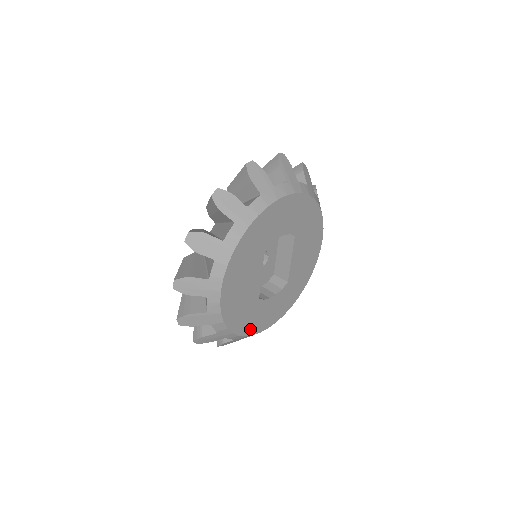
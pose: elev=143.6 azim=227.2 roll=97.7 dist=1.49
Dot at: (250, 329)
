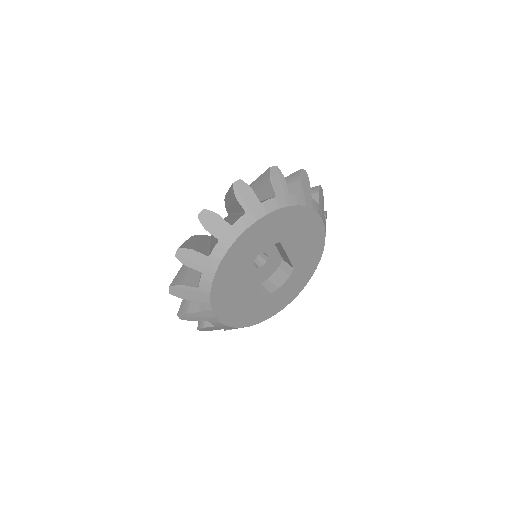
Dot at: (268, 314)
